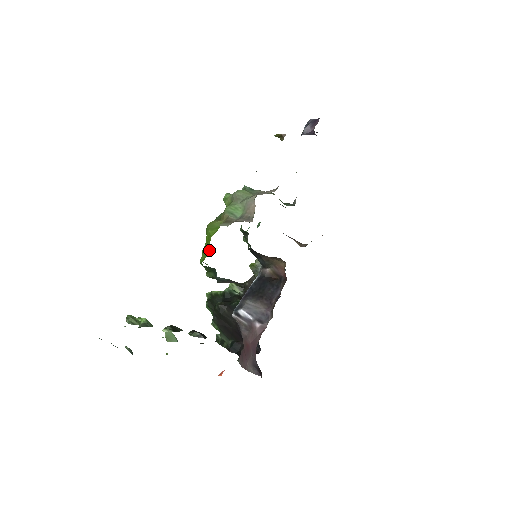
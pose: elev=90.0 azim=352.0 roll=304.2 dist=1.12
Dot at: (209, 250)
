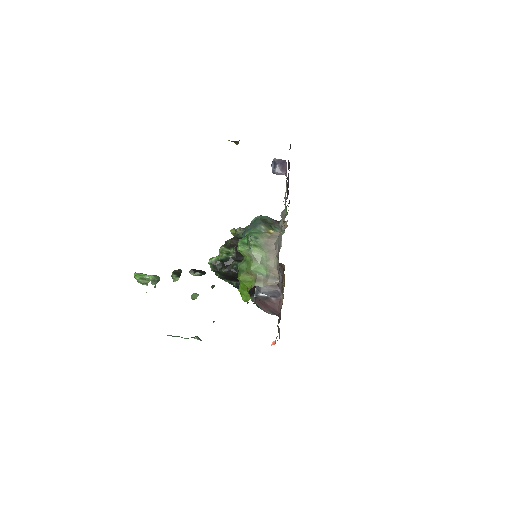
Dot at: (249, 296)
